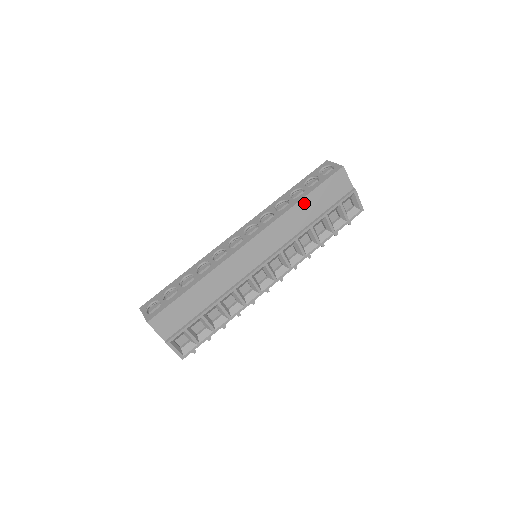
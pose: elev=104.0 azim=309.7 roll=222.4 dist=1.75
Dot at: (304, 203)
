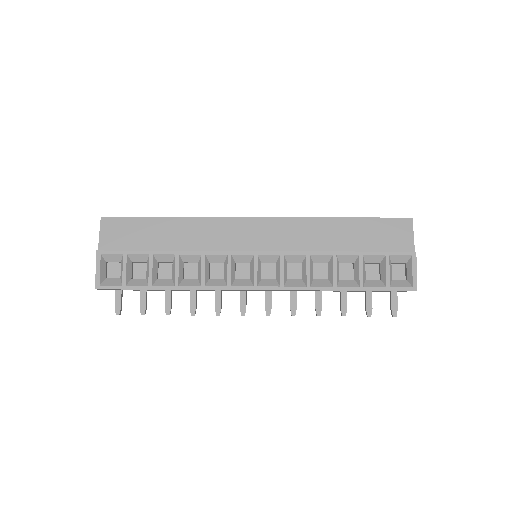
Dot at: (342, 224)
